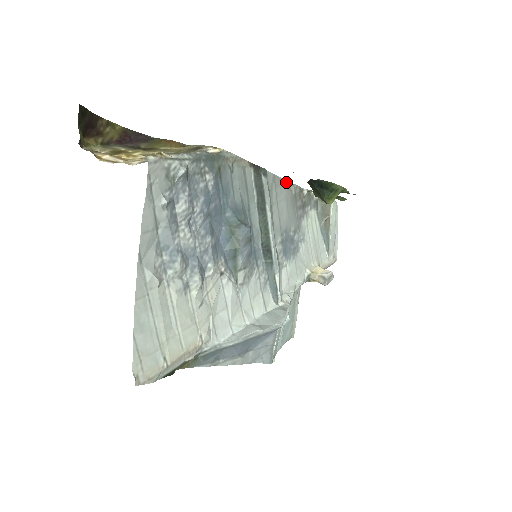
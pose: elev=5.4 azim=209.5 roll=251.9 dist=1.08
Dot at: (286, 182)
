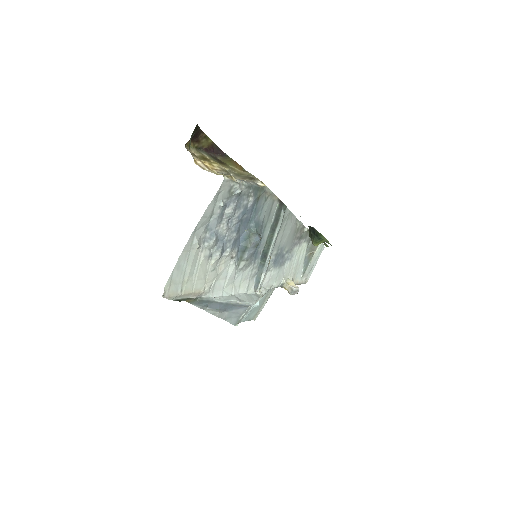
Dot at: (296, 218)
